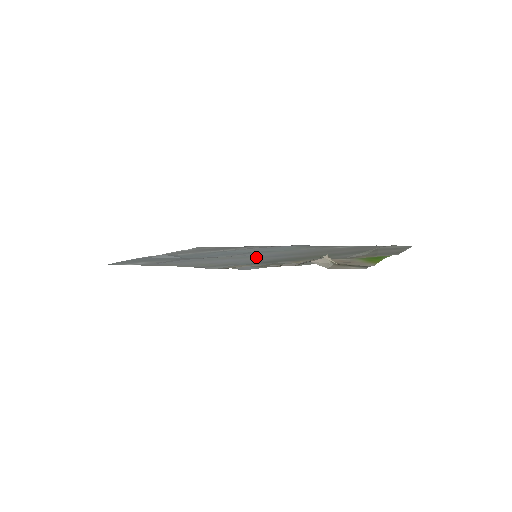
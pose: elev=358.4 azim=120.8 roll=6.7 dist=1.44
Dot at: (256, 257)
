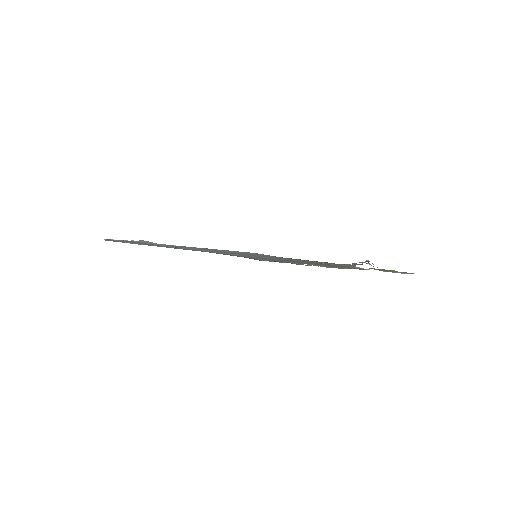
Dot at: occluded
